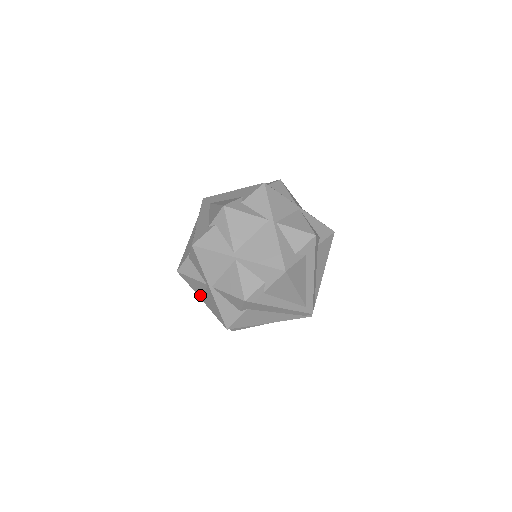
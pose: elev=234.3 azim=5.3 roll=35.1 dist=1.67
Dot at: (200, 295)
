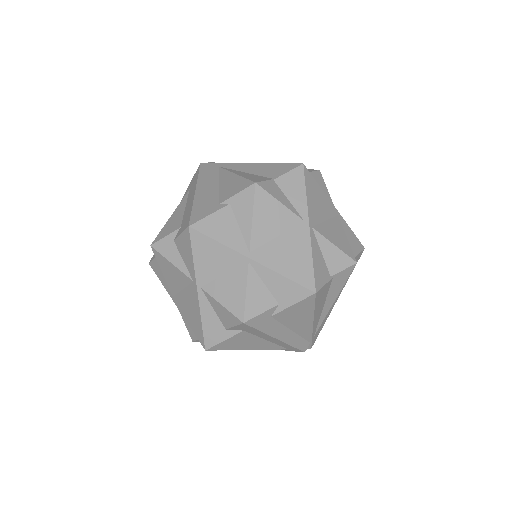
Dot at: occluded
